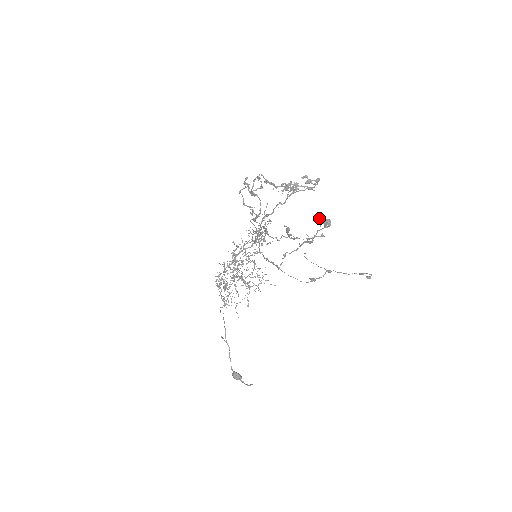
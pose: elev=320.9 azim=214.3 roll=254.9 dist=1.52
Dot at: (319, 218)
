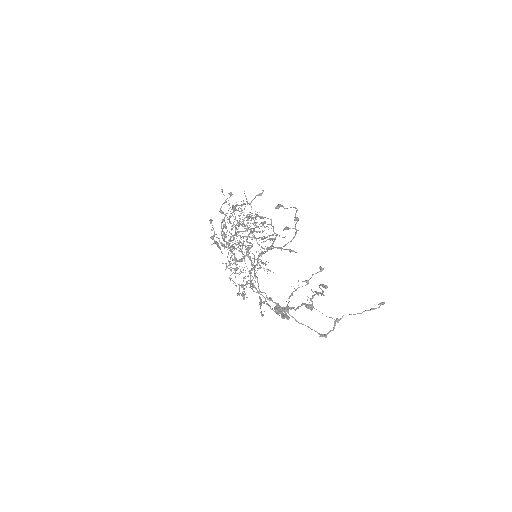
Dot at: occluded
